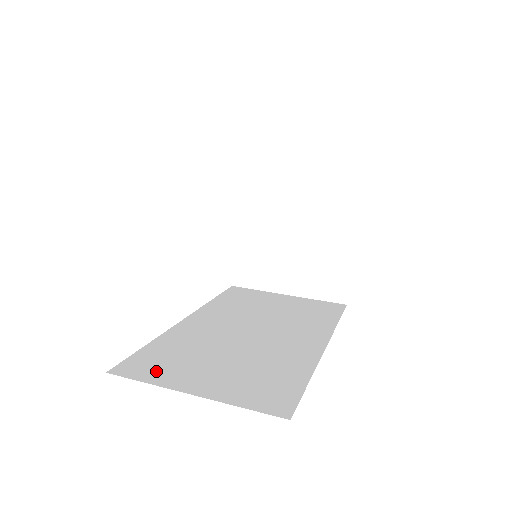
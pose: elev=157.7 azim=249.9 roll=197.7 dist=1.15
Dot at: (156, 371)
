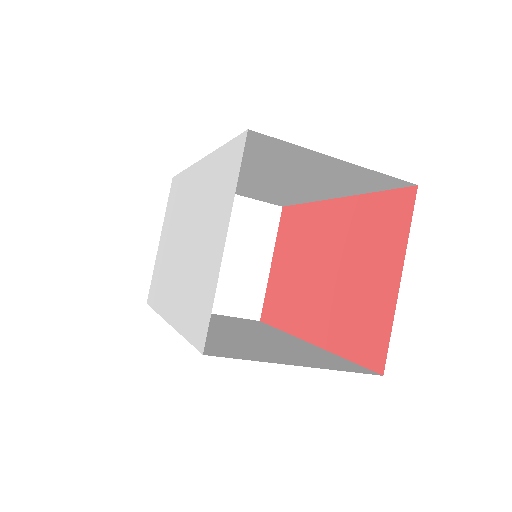
Dot at: (240, 353)
